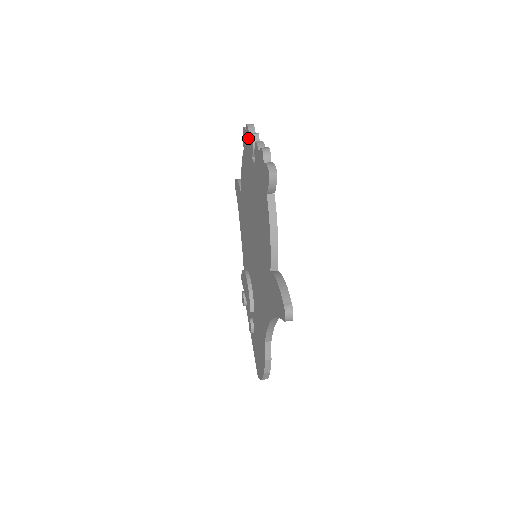
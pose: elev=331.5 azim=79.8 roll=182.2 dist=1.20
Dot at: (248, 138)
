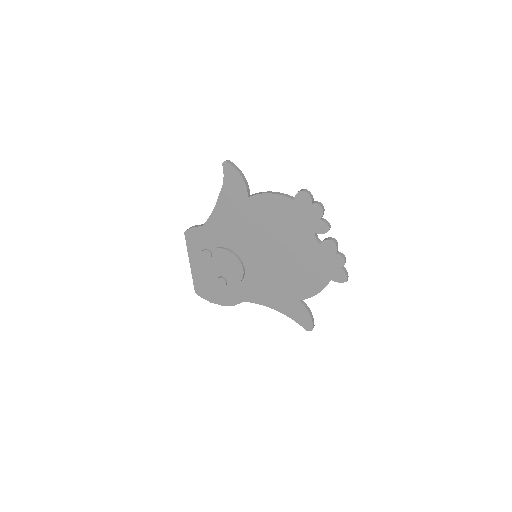
Dot at: (317, 217)
